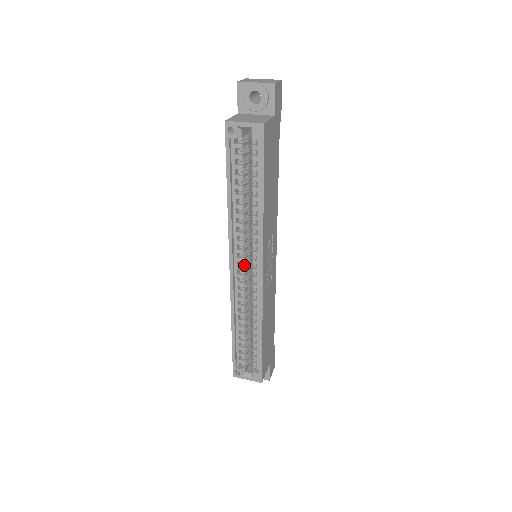
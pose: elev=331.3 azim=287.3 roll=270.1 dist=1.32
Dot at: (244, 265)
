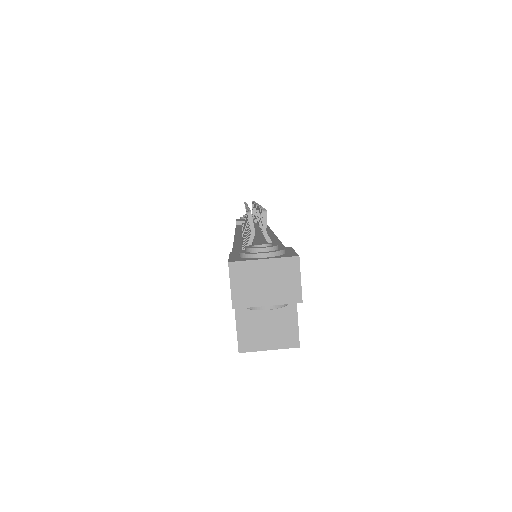
Dot at: occluded
